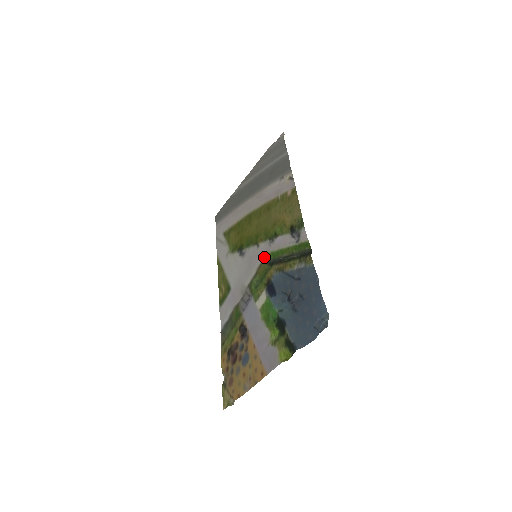
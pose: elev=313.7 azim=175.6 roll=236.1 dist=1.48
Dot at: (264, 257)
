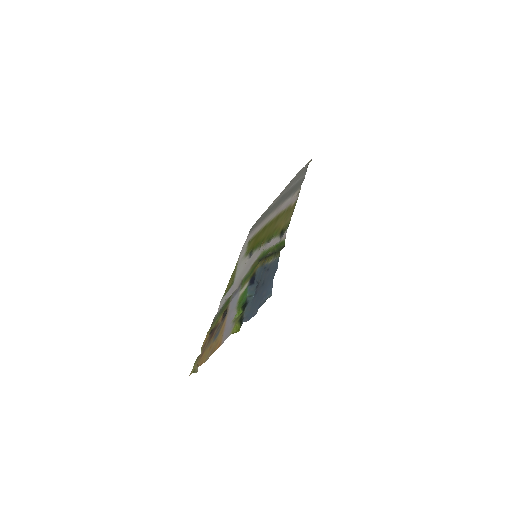
Dot at: (259, 256)
